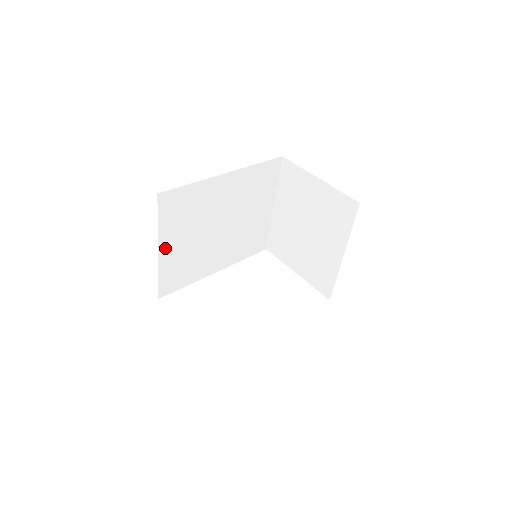
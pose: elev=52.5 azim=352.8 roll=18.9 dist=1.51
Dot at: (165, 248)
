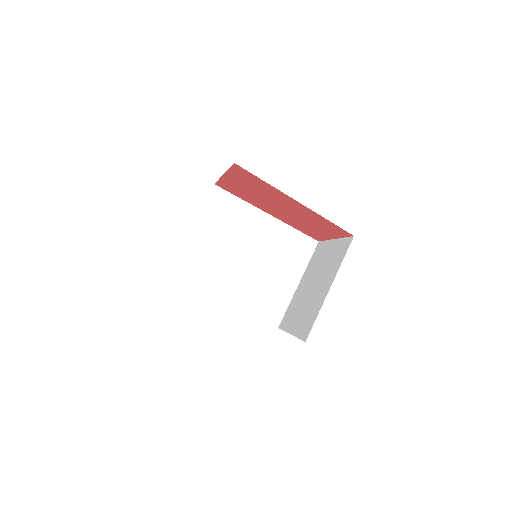
Dot at: (197, 232)
